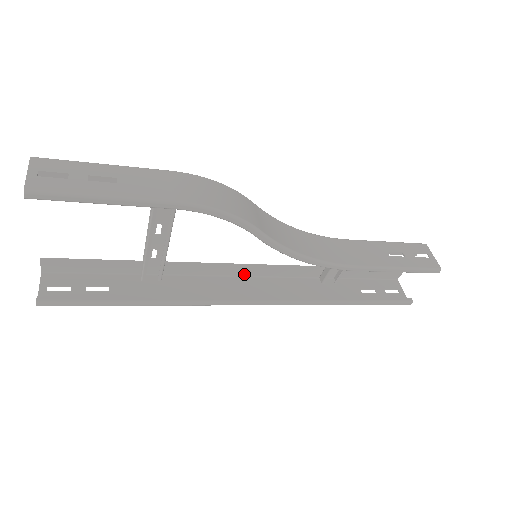
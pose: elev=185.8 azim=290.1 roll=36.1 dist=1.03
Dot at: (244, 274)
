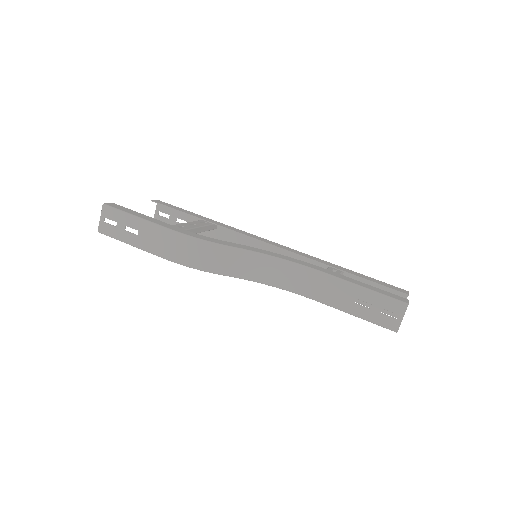
Dot at: (271, 242)
